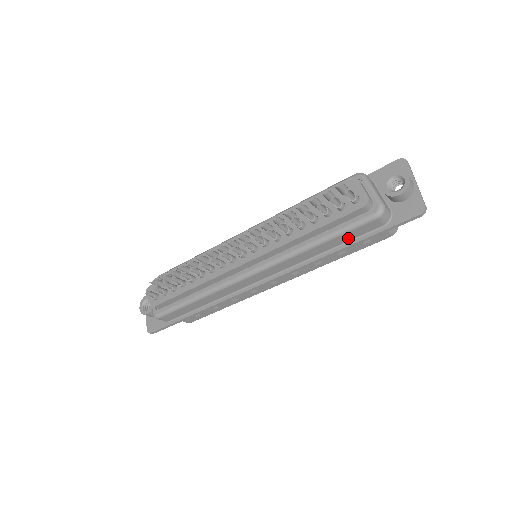
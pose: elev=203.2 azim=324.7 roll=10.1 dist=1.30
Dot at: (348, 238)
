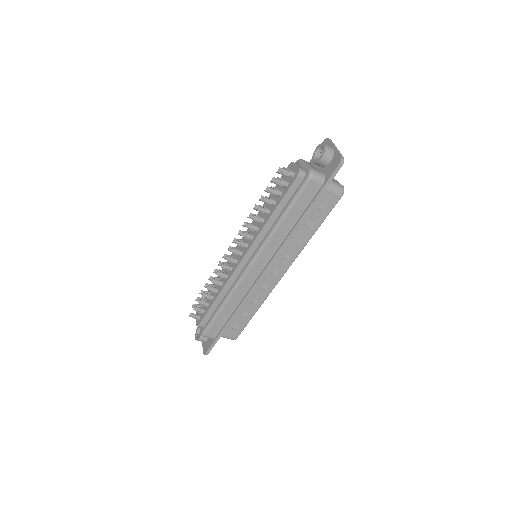
Dot at: (302, 206)
